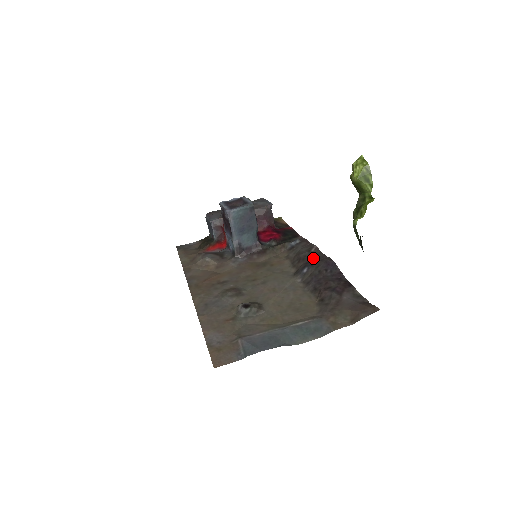
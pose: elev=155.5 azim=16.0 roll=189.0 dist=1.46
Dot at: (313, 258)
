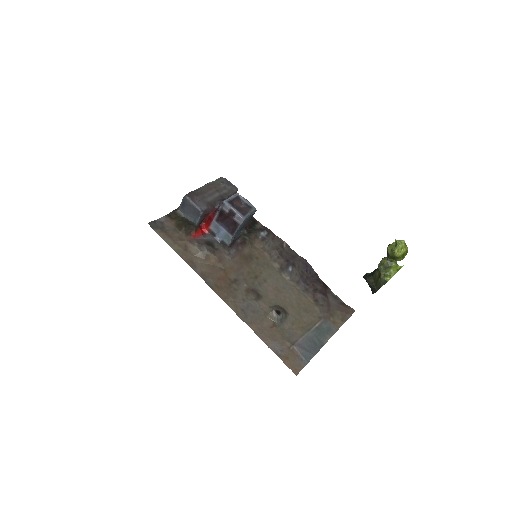
Dot at: (290, 256)
